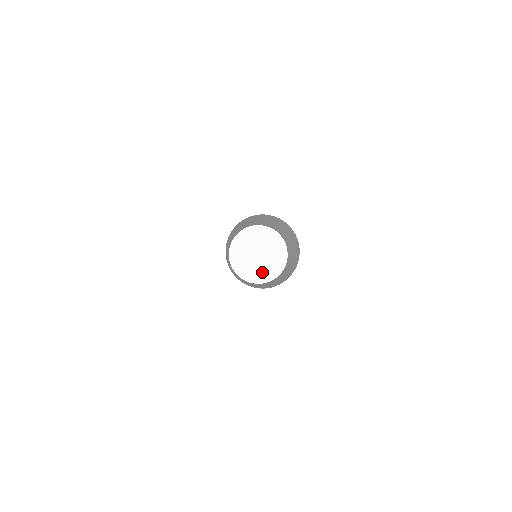
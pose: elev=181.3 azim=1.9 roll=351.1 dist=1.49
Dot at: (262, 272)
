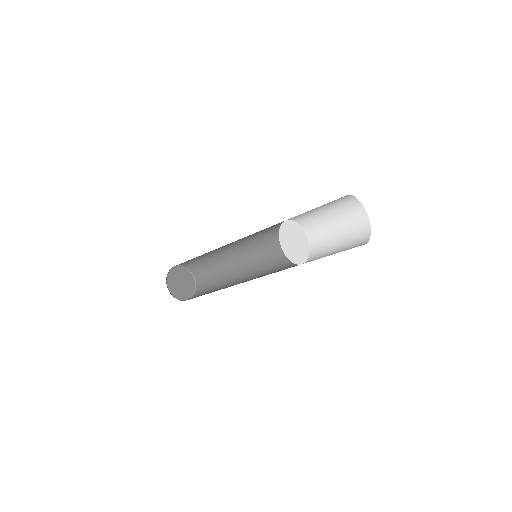
Dot at: (293, 254)
